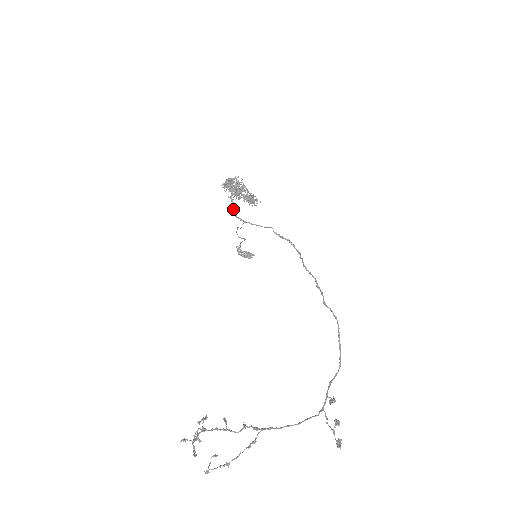
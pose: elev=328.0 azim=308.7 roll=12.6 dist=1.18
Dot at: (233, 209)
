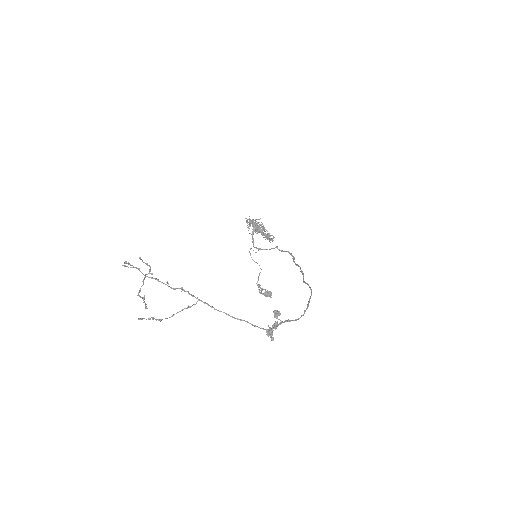
Dot at: (252, 241)
